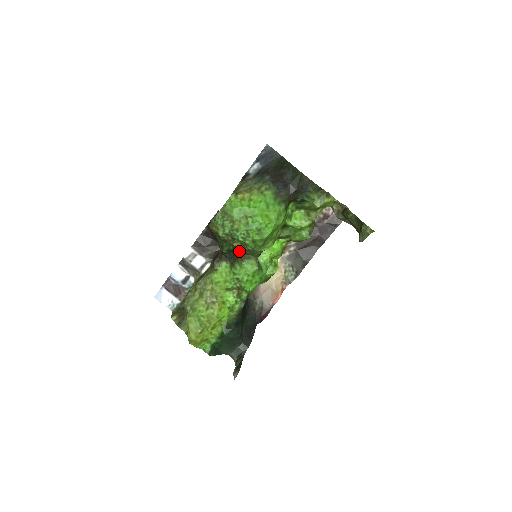
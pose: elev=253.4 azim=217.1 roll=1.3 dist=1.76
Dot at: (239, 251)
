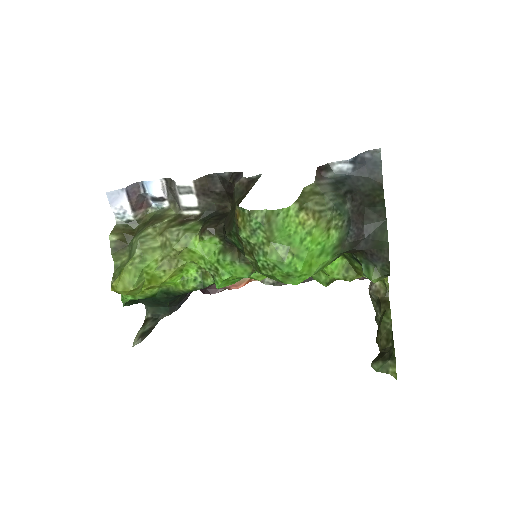
Dot at: occluded
